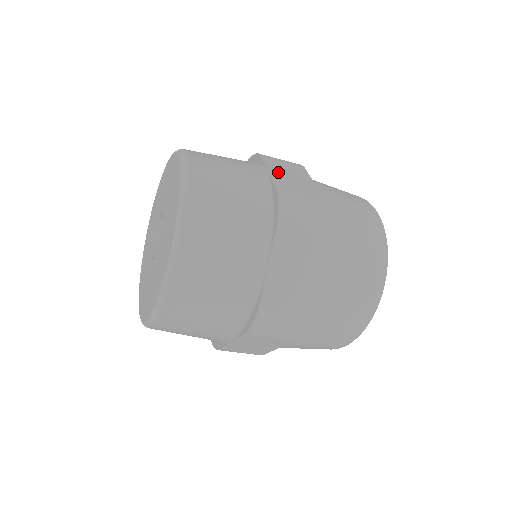
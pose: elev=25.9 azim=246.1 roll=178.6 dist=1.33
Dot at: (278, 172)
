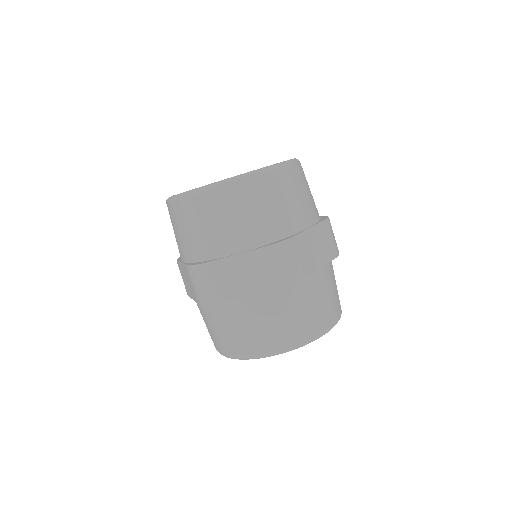
Dot at: occluded
